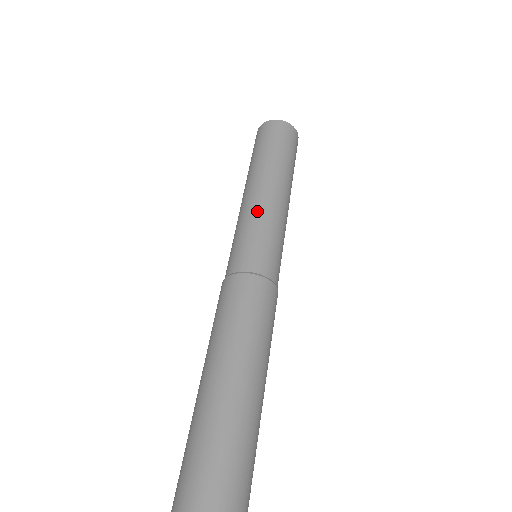
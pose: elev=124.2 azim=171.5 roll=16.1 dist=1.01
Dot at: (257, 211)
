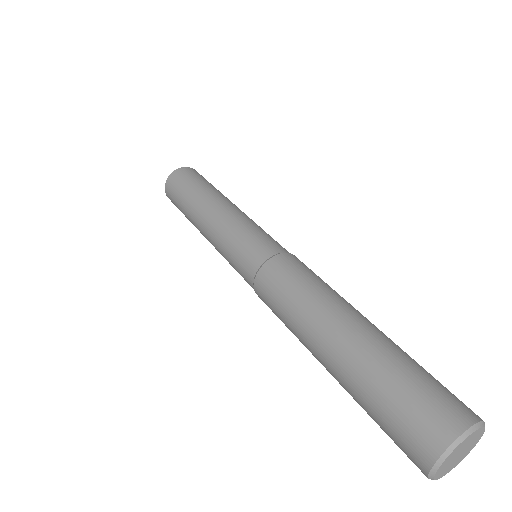
Dot at: (220, 234)
